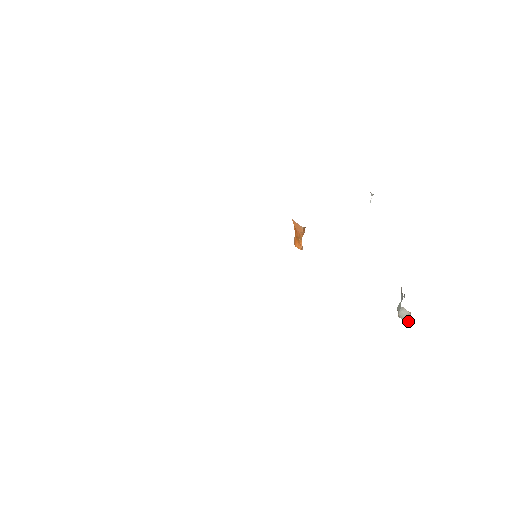
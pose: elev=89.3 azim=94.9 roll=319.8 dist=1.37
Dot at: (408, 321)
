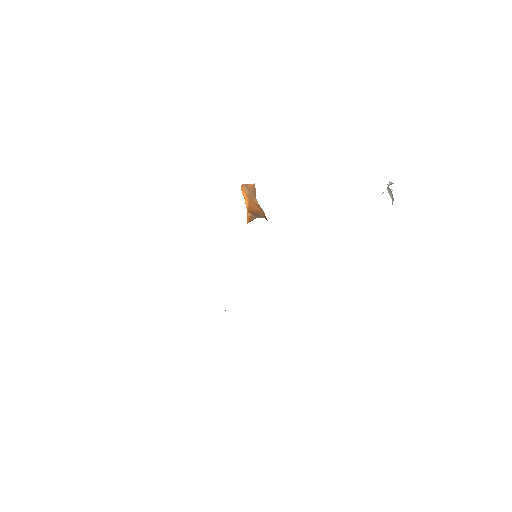
Dot at: occluded
